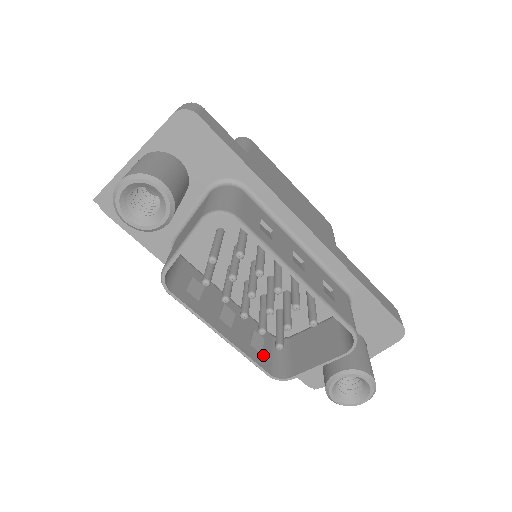
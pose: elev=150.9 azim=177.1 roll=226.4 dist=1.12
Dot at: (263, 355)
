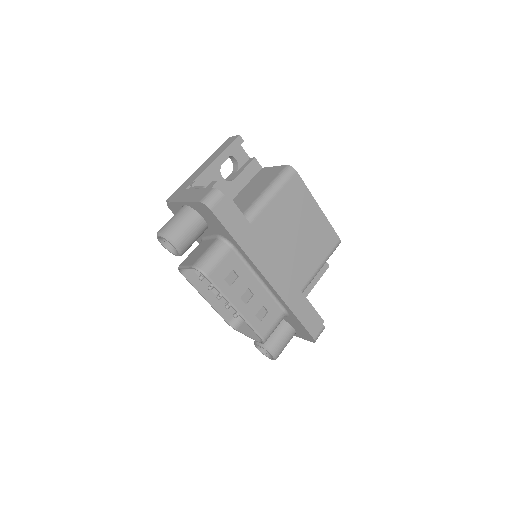
Dot at: (230, 311)
